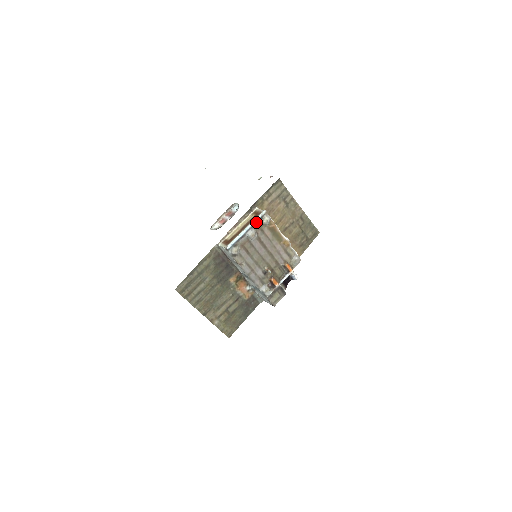
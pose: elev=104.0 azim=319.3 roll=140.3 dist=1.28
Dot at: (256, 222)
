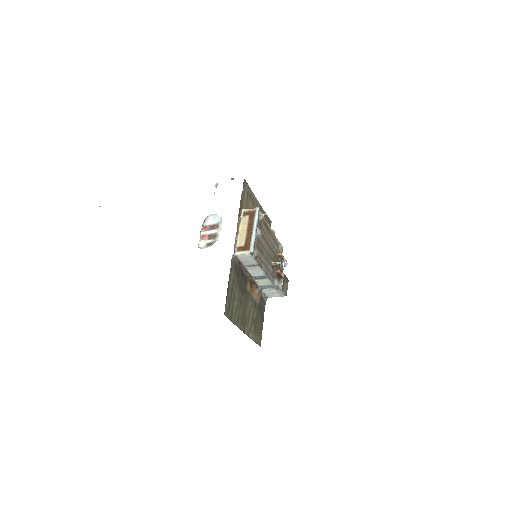
Dot at: (258, 220)
